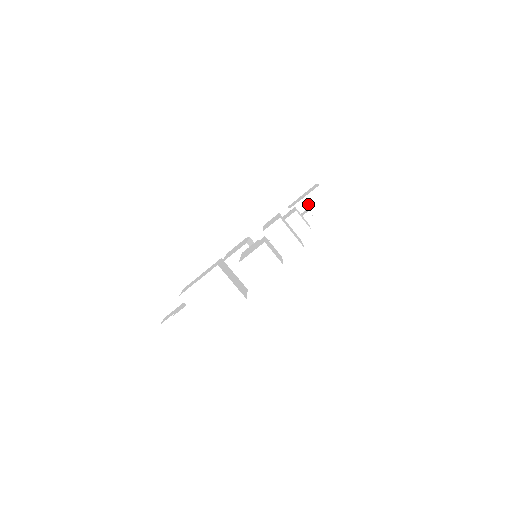
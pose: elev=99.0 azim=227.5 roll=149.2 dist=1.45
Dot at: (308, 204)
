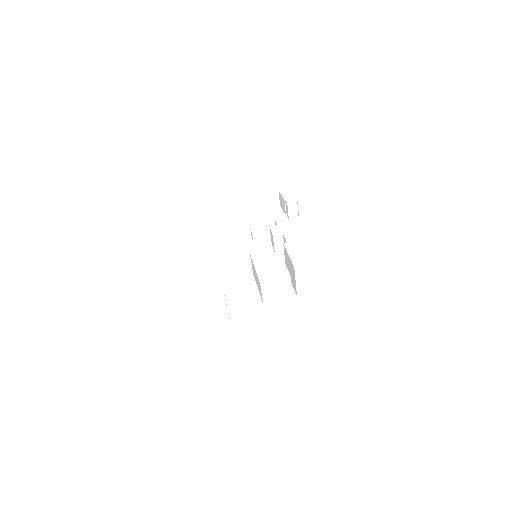
Dot at: (304, 208)
